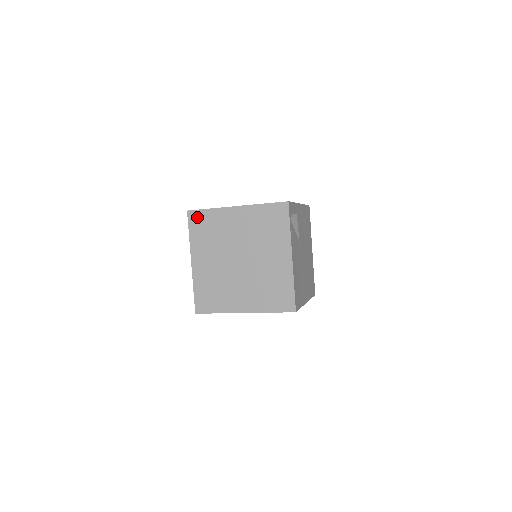
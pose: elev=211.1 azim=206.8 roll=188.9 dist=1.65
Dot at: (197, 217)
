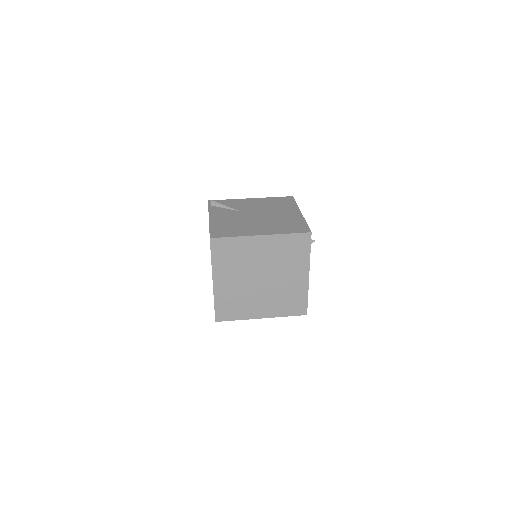
Dot at: (220, 244)
